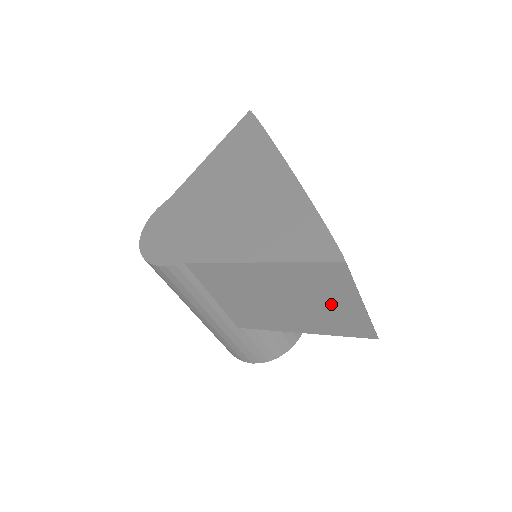
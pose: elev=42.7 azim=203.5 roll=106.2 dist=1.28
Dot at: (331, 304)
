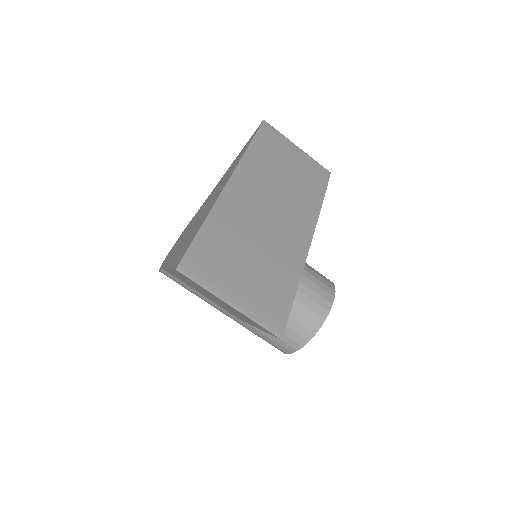
Dot at: (225, 304)
